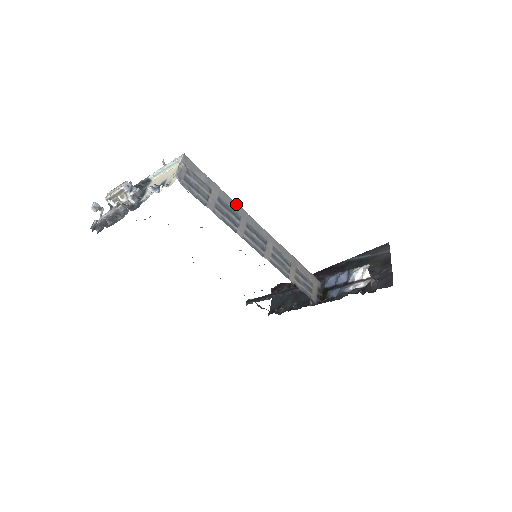
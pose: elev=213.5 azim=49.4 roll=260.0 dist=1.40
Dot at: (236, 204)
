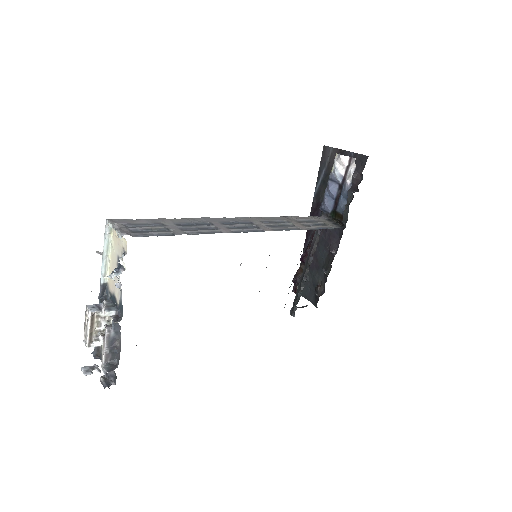
Dot at: (194, 219)
